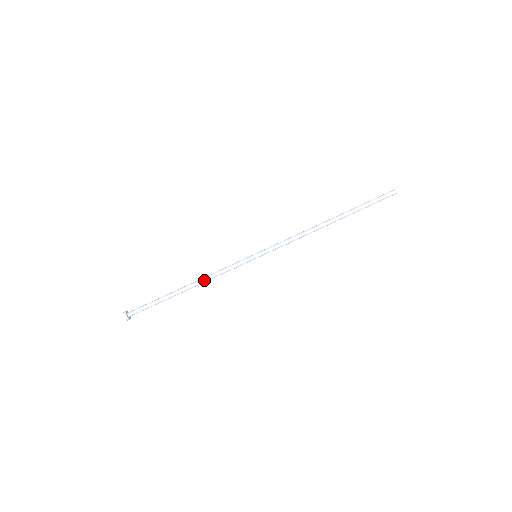
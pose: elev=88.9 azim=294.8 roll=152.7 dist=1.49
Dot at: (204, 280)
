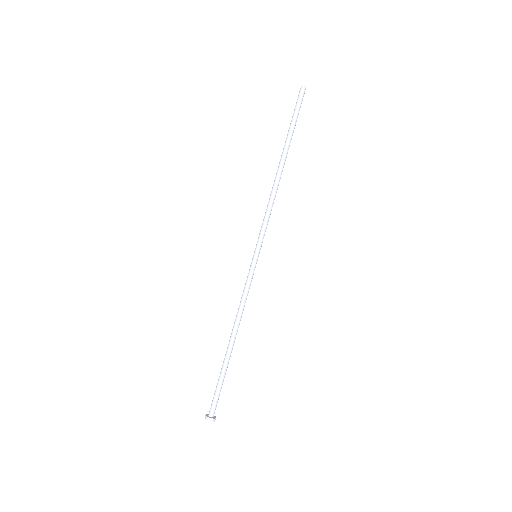
Dot at: (236, 320)
